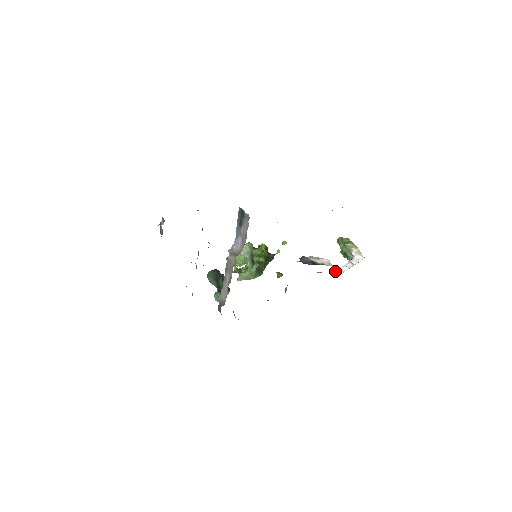
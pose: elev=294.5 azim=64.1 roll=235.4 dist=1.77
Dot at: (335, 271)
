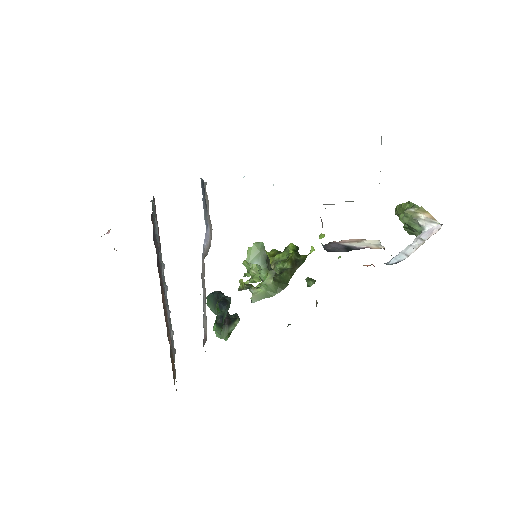
Dot at: (394, 258)
